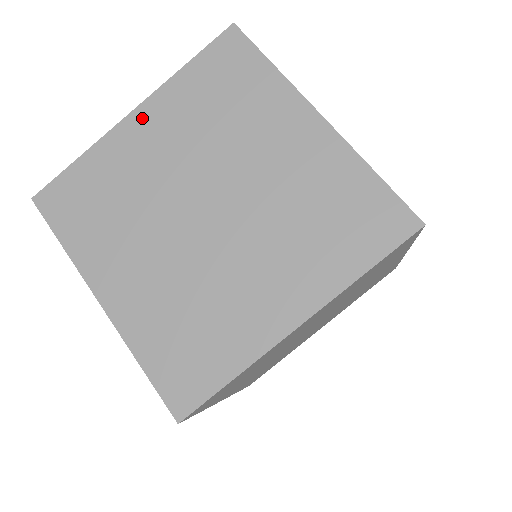
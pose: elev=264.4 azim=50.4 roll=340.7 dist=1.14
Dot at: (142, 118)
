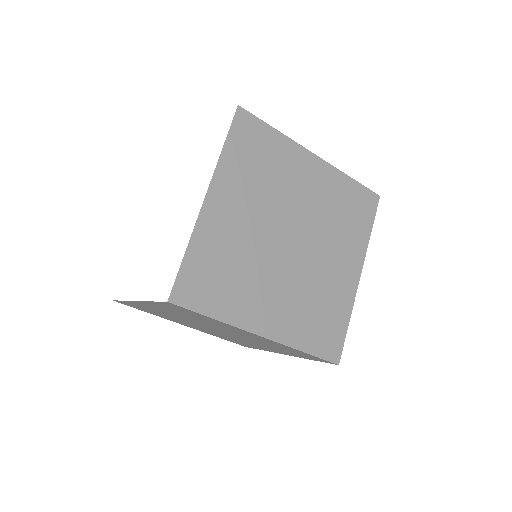
Dot at: (216, 198)
